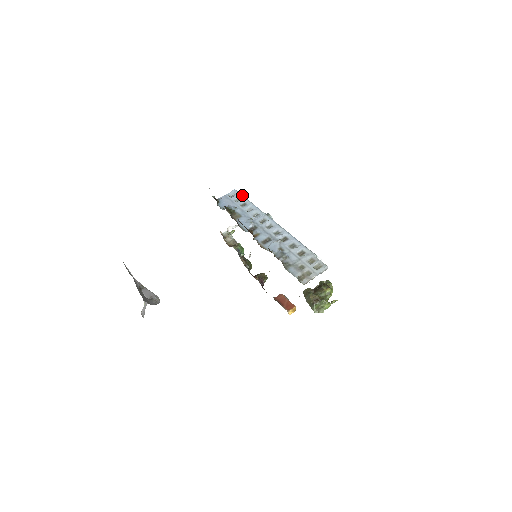
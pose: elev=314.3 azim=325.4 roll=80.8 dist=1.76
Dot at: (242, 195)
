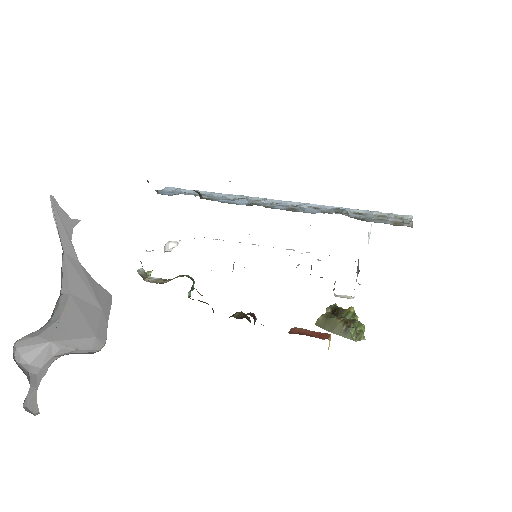
Dot at: (187, 190)
